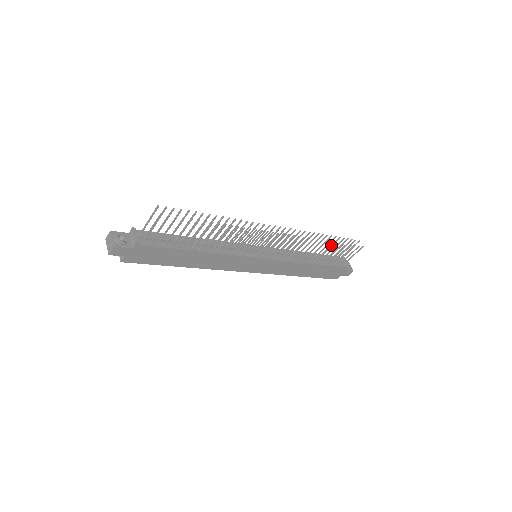
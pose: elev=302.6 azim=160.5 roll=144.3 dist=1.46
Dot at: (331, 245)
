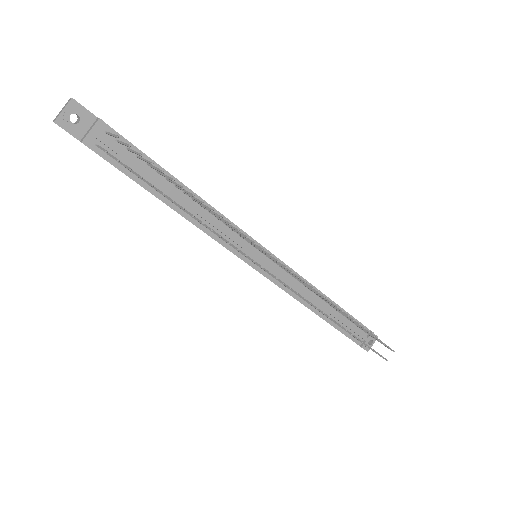
Dot at: occluded
